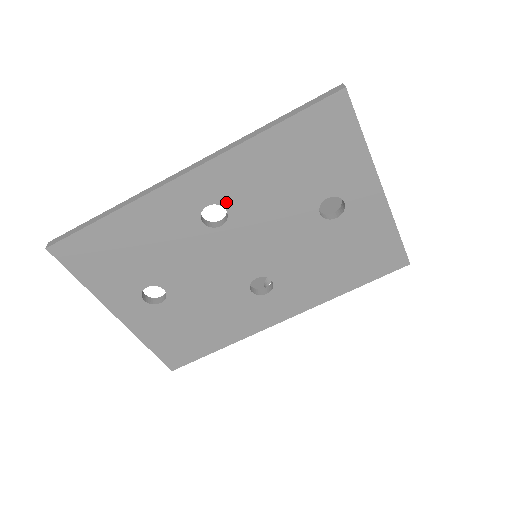
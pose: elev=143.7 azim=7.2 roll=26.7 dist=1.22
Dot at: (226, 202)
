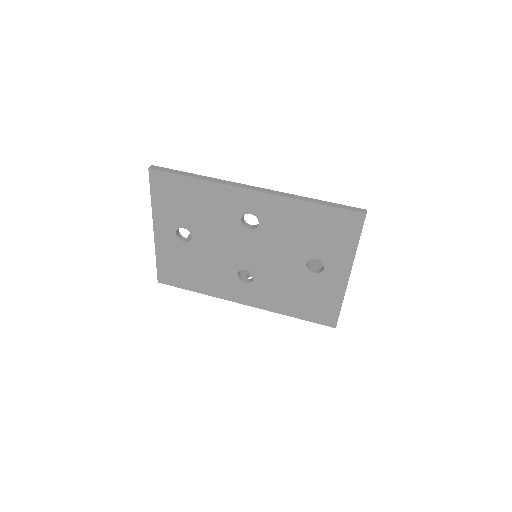
Dot at: (262, 219)
